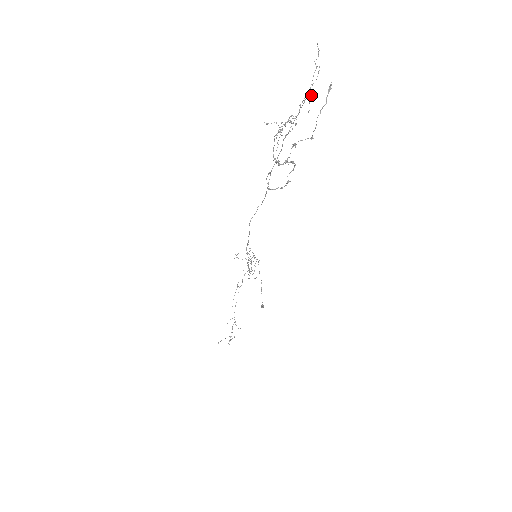
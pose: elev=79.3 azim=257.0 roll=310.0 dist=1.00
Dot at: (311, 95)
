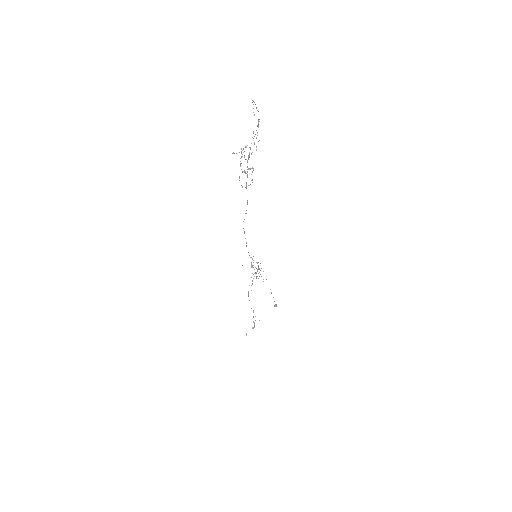
Dot at: occluded
